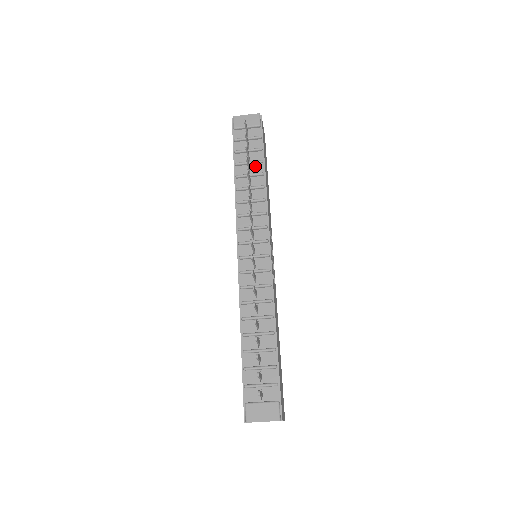
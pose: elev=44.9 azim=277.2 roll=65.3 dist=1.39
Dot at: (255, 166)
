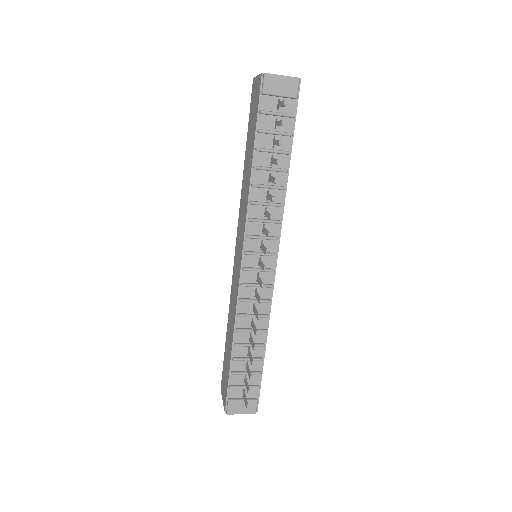
Dot at: (279, 157)
